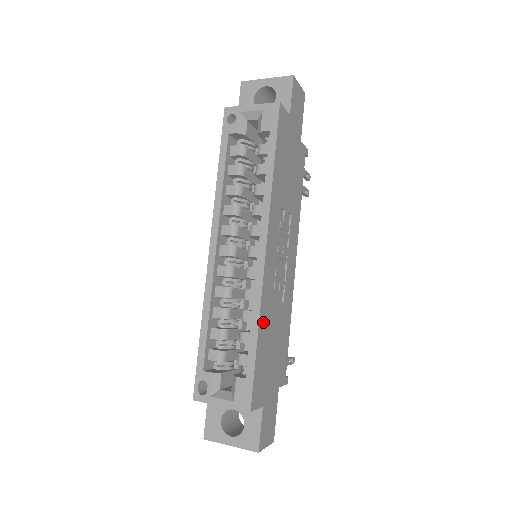
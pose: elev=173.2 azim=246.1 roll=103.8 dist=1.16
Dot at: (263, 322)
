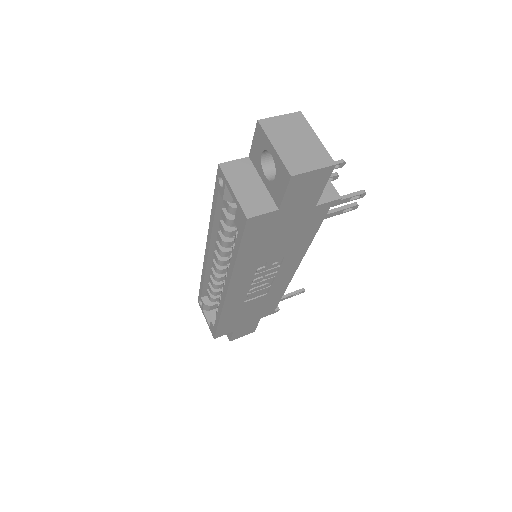
Dot at: (228, 314)
